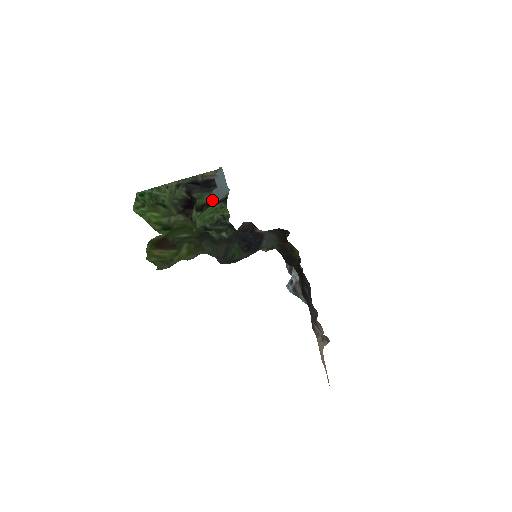
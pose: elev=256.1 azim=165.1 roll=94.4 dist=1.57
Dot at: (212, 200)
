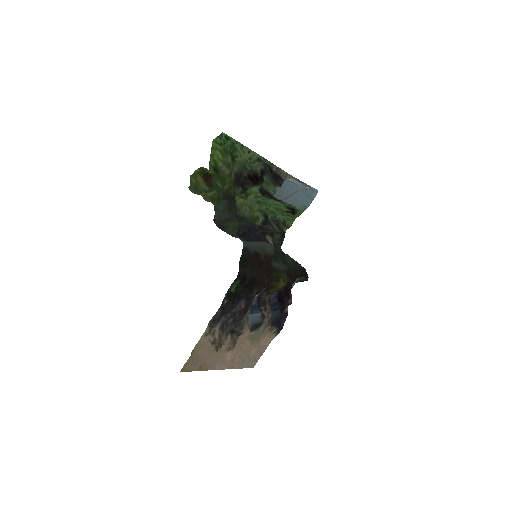
Dot at: (273, 193)
